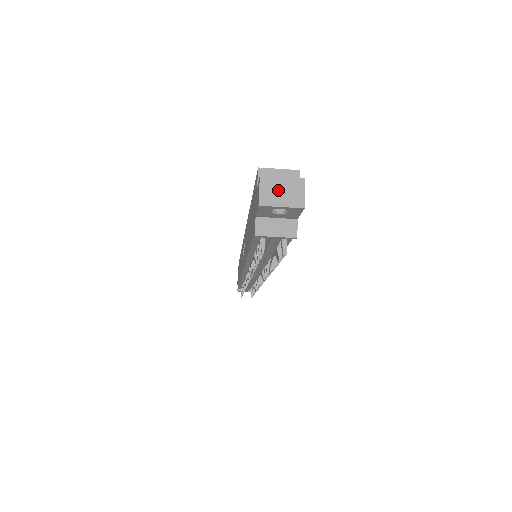
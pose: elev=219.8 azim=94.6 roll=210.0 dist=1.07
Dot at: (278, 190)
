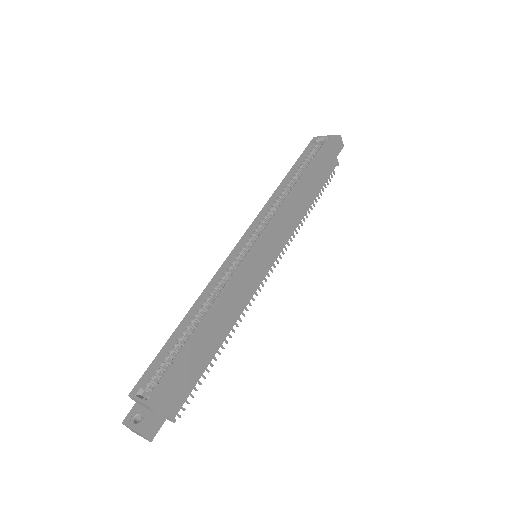
Dot at: (134, 431)
